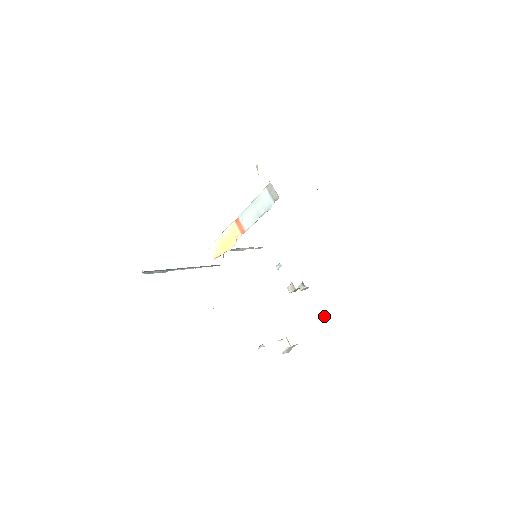
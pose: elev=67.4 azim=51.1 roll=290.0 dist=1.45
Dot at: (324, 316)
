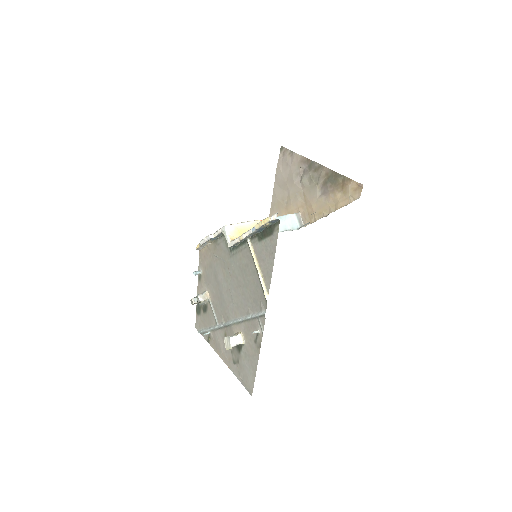
Dot at: (207, 333)
